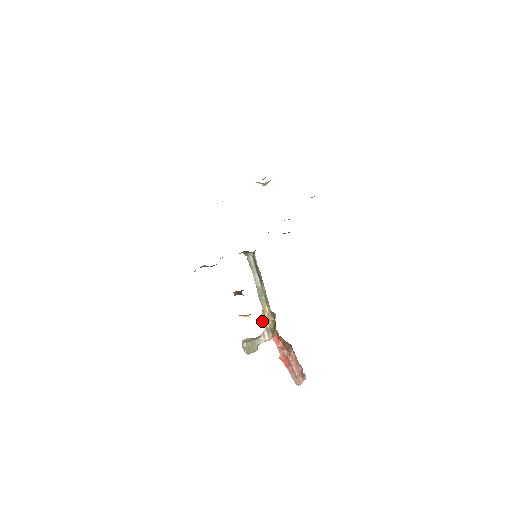
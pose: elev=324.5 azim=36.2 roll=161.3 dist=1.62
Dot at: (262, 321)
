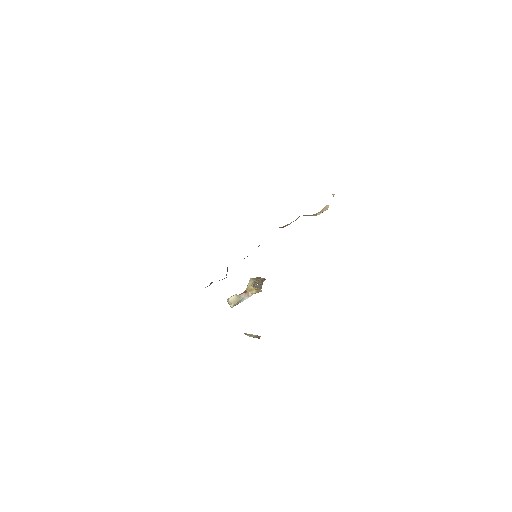
Dot at: (250, 292)
